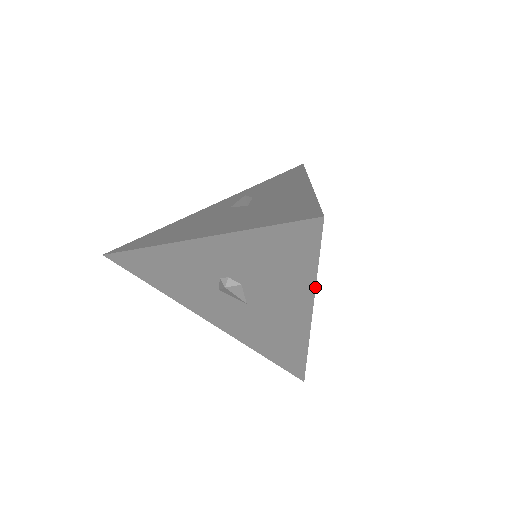
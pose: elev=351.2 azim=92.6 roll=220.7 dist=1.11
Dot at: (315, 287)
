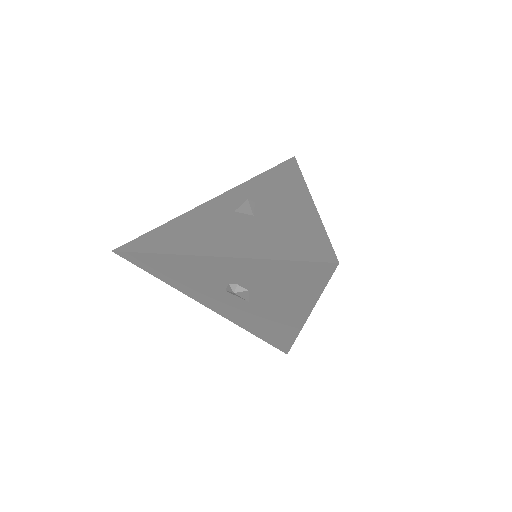
Dot at: (316, 302)
